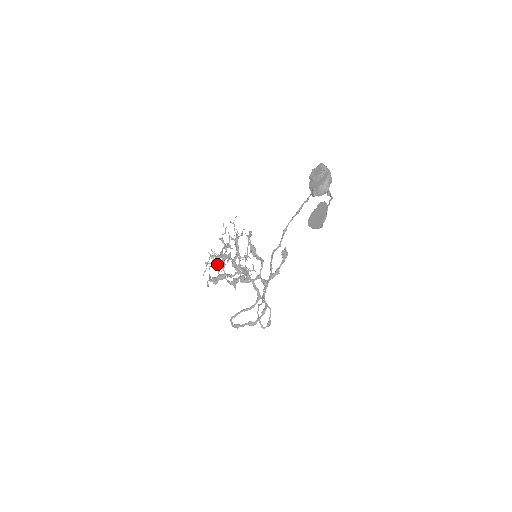
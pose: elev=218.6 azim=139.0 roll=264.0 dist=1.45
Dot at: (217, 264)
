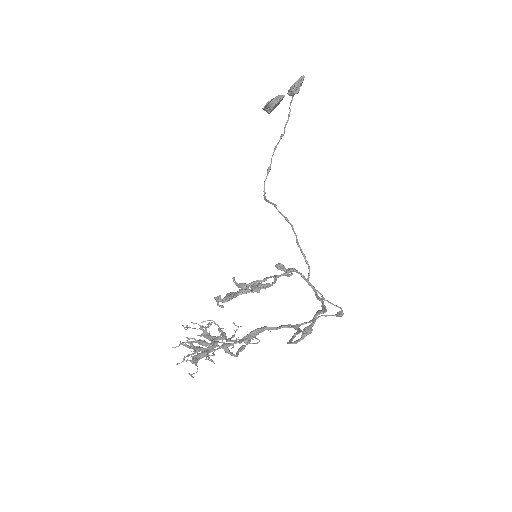
Dot at: (204, 342)
